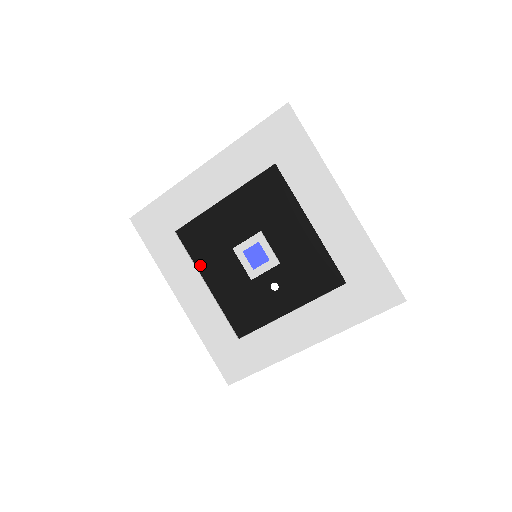
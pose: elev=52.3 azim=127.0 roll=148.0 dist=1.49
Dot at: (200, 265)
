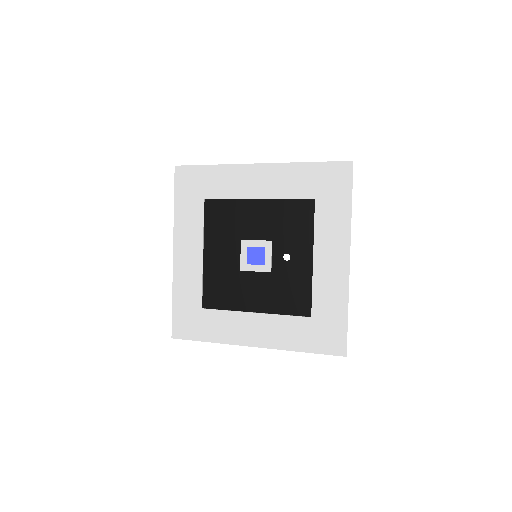
Dot at: (237, 307)
